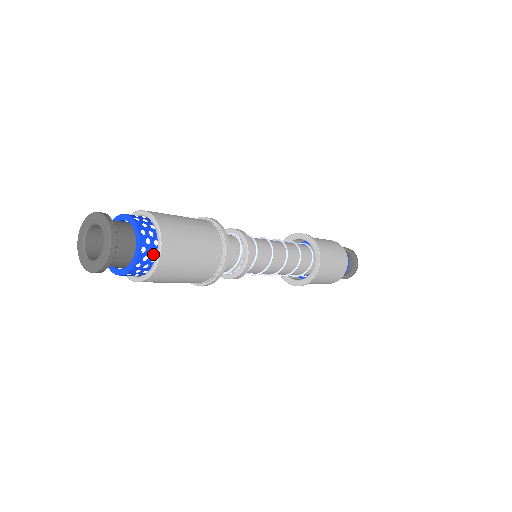
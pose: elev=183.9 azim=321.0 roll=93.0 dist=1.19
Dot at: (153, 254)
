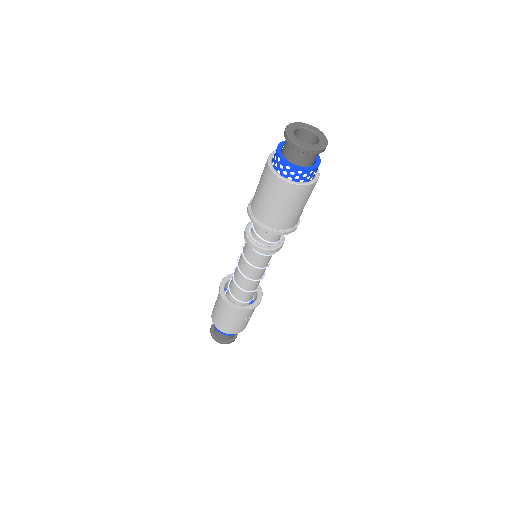
Dot at: (306, 180)
